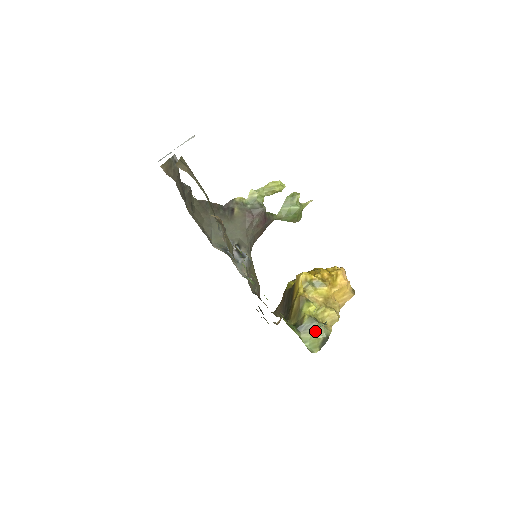
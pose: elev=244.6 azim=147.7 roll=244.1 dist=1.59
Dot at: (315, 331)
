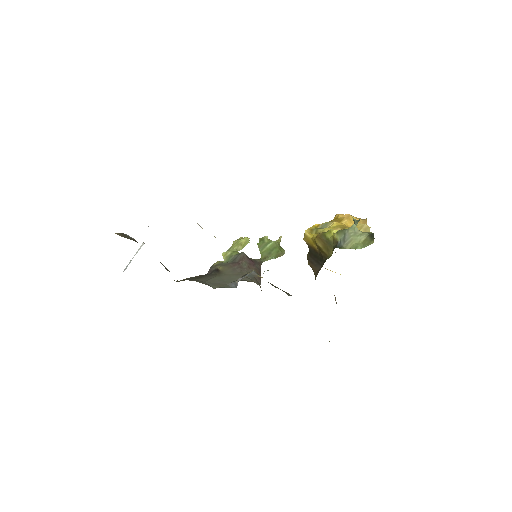
Dot at: (355, 237)
